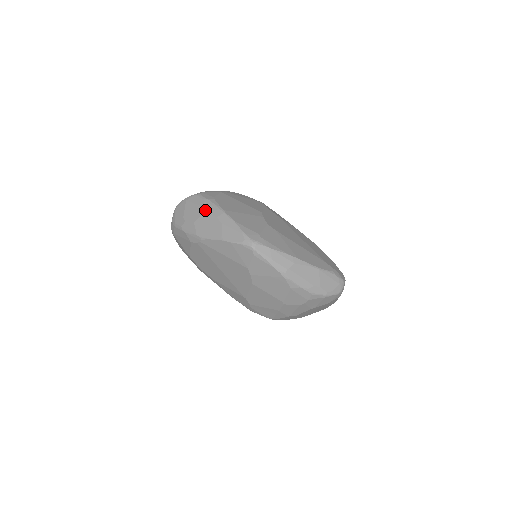
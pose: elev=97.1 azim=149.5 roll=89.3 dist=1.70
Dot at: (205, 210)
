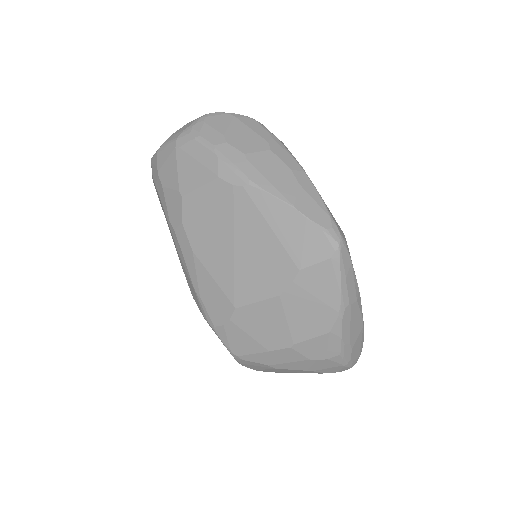
Dot at: (272, 148)
